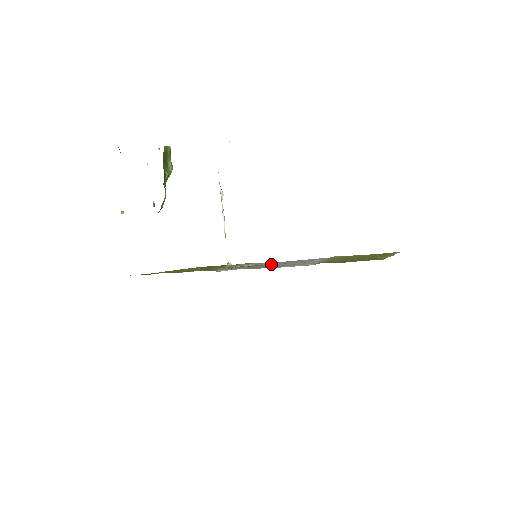
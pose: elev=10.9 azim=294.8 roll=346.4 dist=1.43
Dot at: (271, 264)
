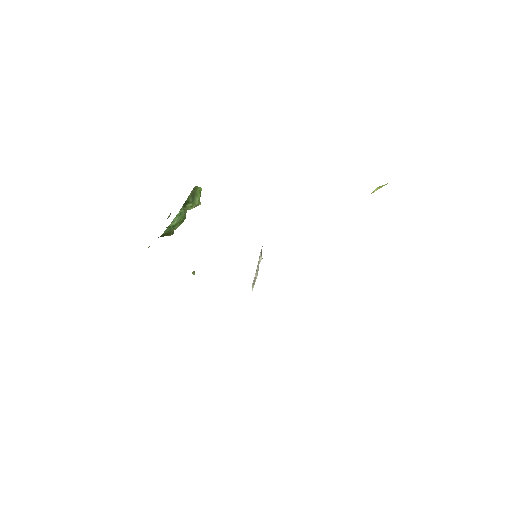
Dot at: occluded
